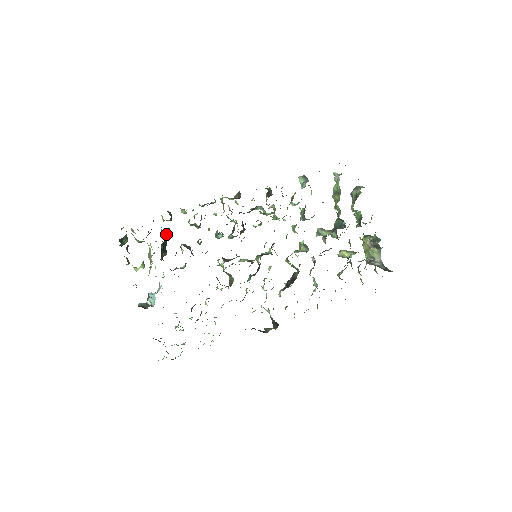
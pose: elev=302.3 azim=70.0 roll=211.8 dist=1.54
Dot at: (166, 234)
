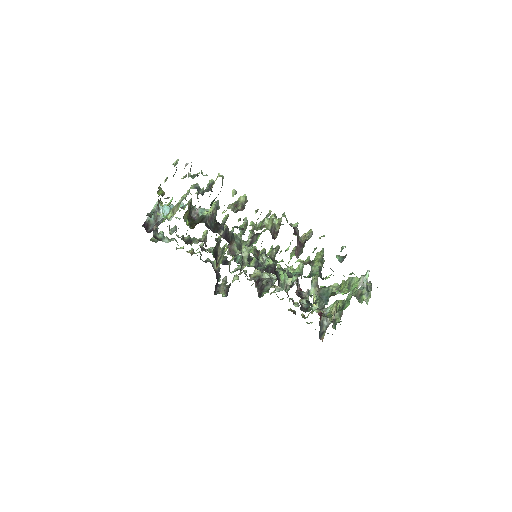
Dot at: occluded
